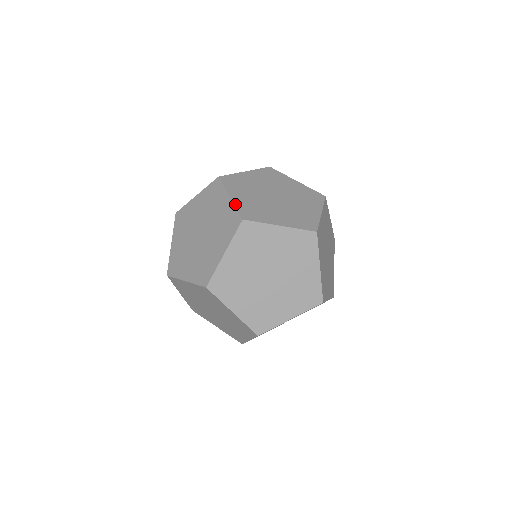
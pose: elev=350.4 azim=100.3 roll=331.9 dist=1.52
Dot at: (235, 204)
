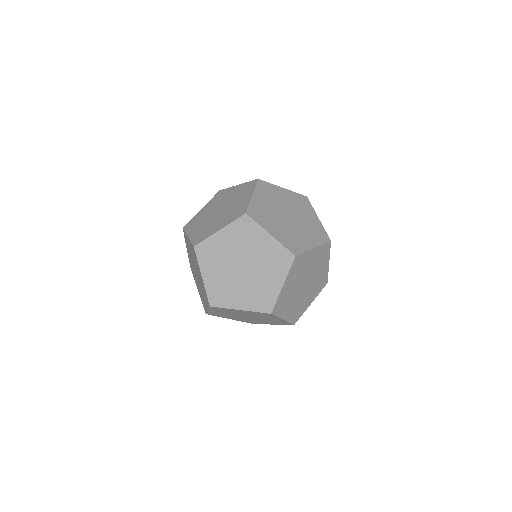
Dot at: occluded
